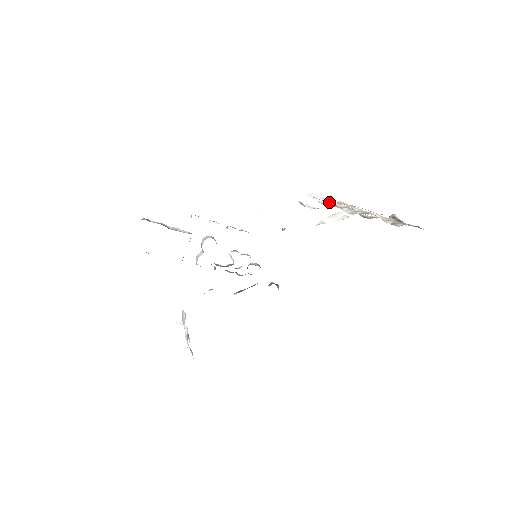
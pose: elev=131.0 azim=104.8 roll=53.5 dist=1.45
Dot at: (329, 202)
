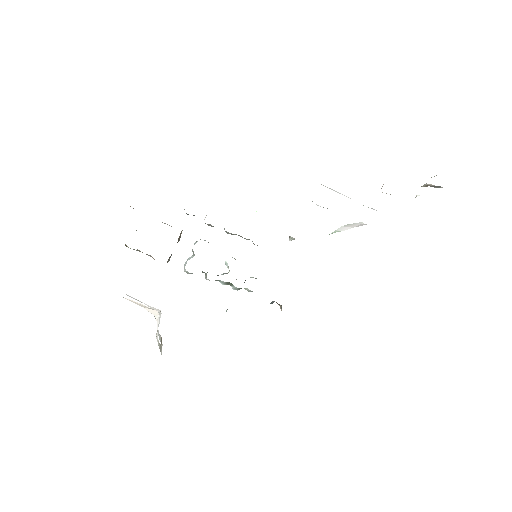
Dot at: occluded
